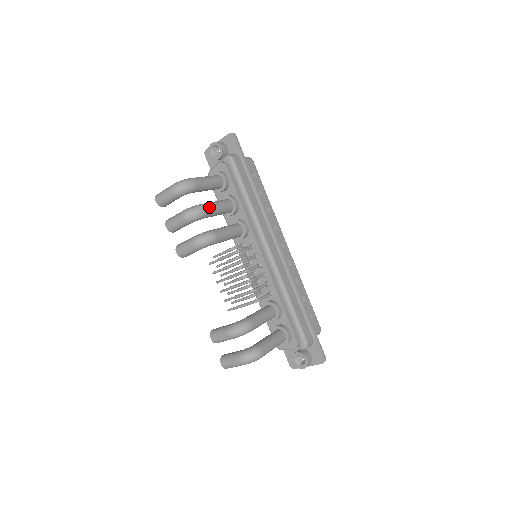
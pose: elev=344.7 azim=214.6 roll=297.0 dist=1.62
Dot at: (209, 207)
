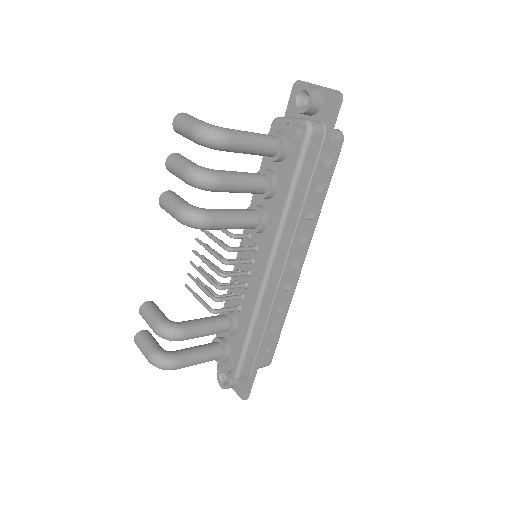
Dot at: (227, 183)
